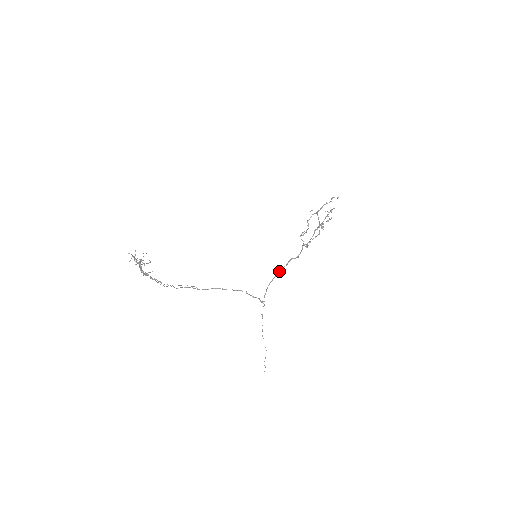
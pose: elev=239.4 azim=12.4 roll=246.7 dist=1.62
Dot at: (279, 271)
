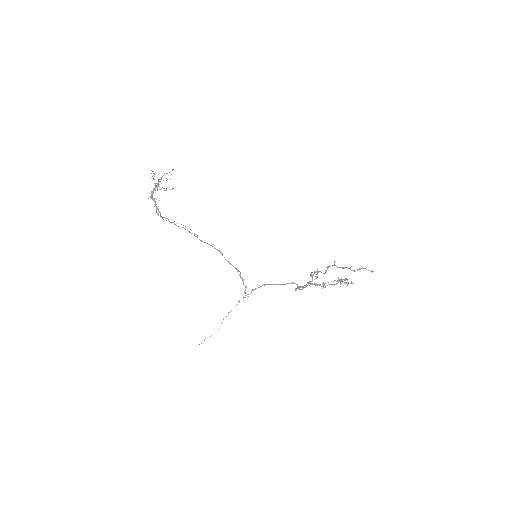
Dot at: occluded
